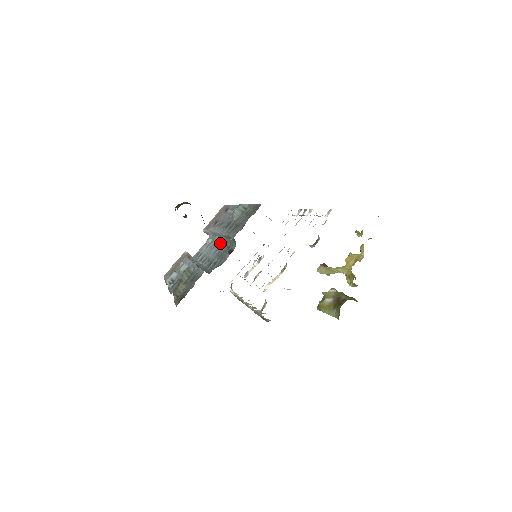
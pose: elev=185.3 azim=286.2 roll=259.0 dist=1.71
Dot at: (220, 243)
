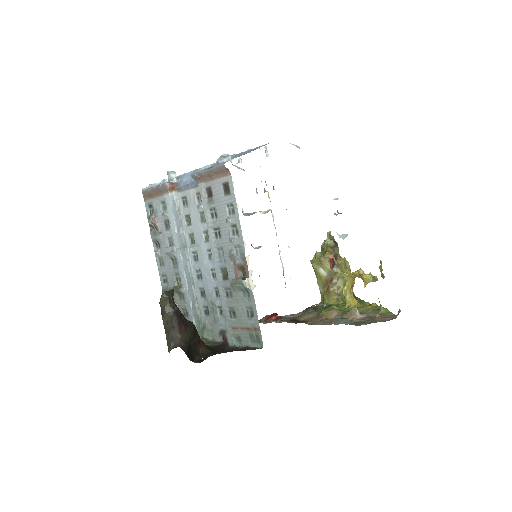
Dot at: occluded
